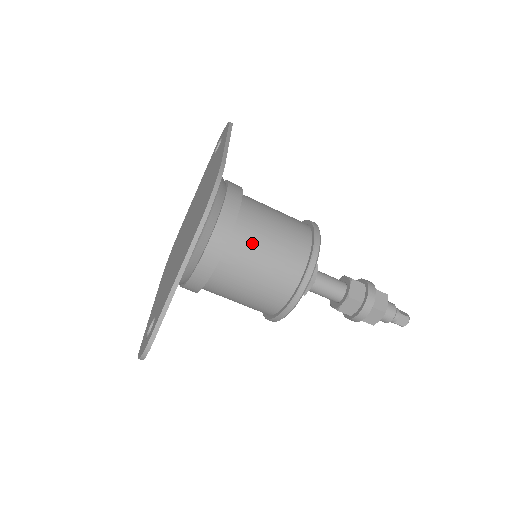
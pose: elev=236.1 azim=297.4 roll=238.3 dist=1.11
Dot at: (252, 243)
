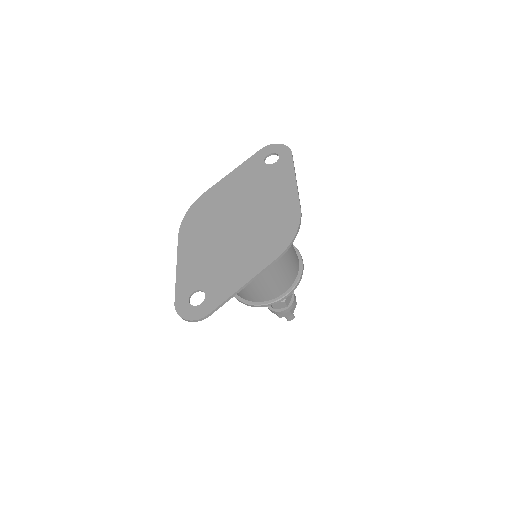
Dot at: (280, 264)
